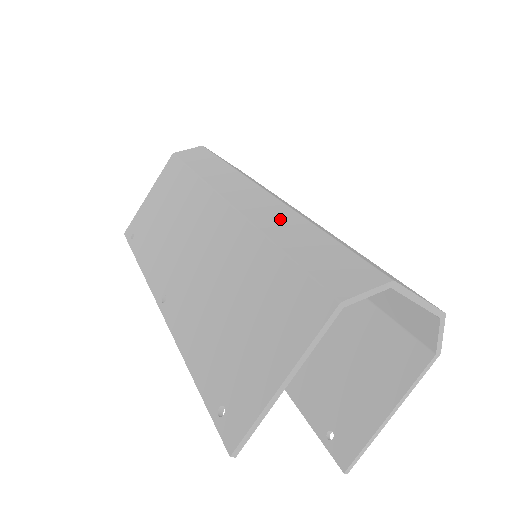
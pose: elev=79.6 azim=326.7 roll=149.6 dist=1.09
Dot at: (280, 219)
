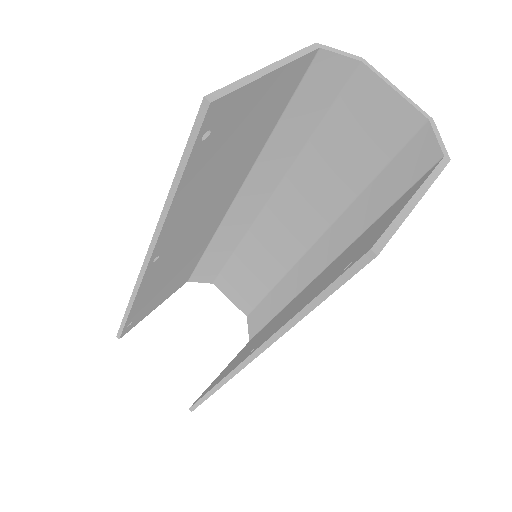
Dot at: (275, 159)
